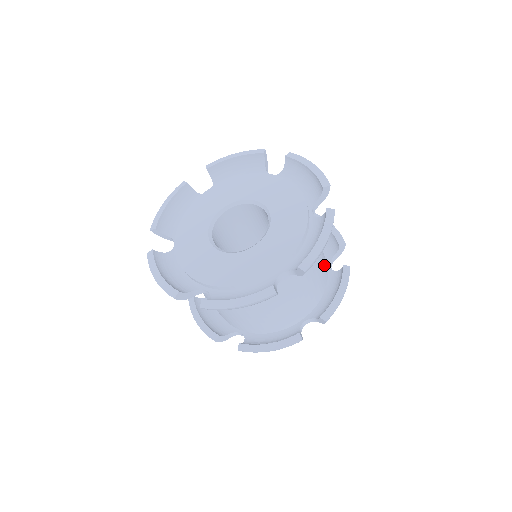
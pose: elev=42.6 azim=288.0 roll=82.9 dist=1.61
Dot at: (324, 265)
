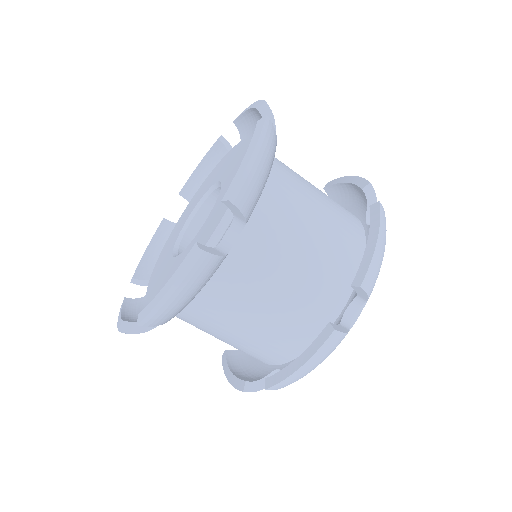
Dot at: (344, 220)
